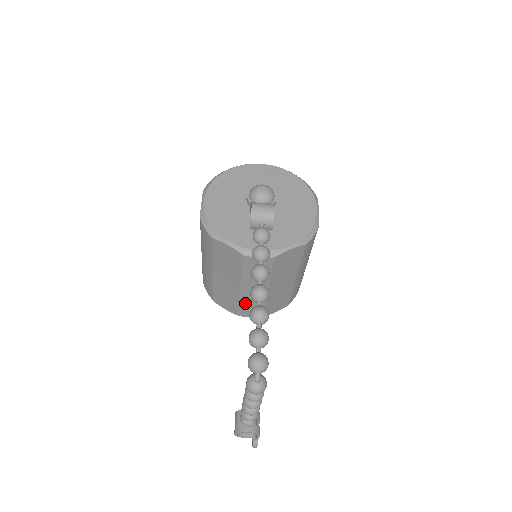
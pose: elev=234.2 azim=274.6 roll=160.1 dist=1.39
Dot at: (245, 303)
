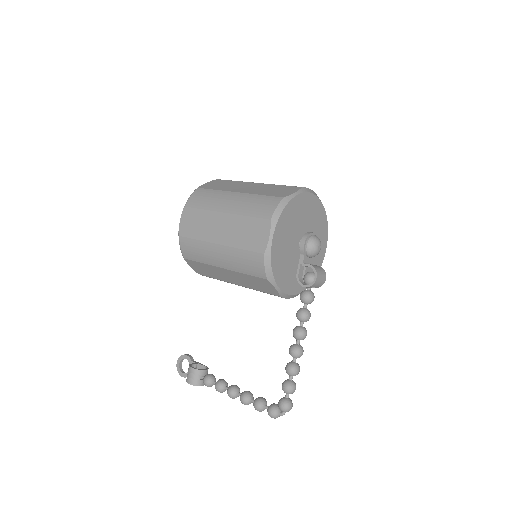
Dot at: occluded
